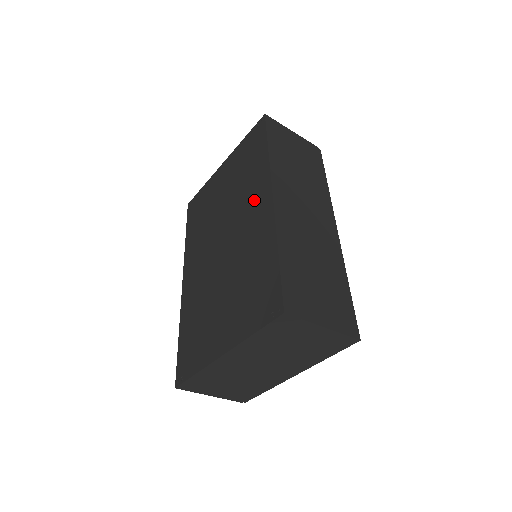
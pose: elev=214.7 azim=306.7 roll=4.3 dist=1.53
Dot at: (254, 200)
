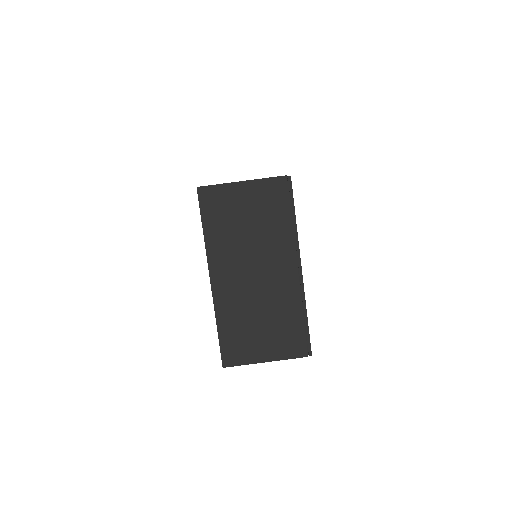
Dot at: occluded
